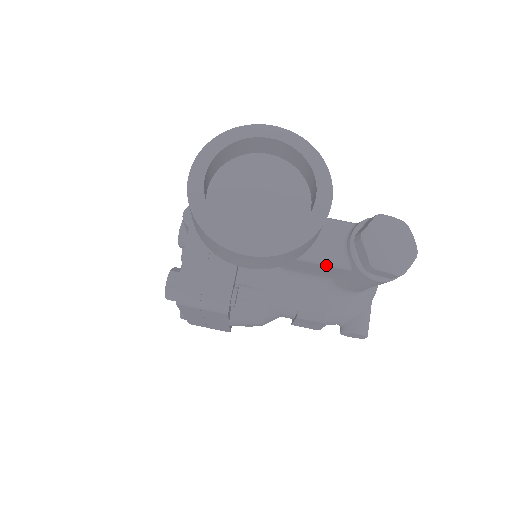
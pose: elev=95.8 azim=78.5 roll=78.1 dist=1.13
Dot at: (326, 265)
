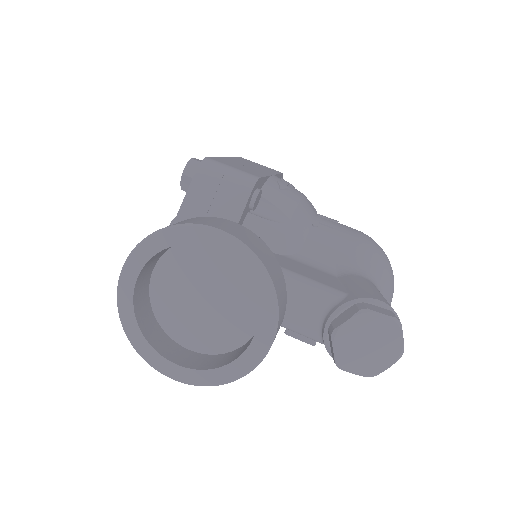
Dot at: (298, 333)
